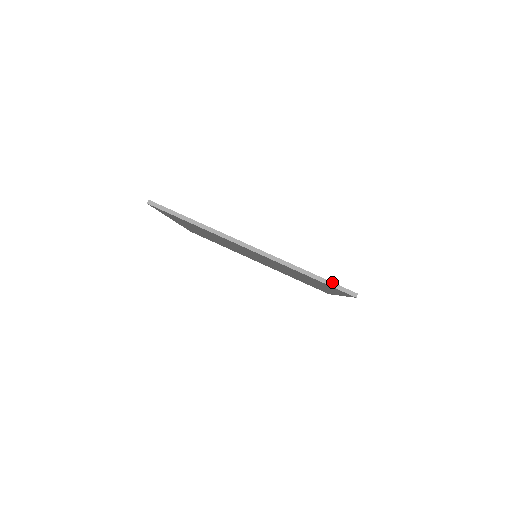
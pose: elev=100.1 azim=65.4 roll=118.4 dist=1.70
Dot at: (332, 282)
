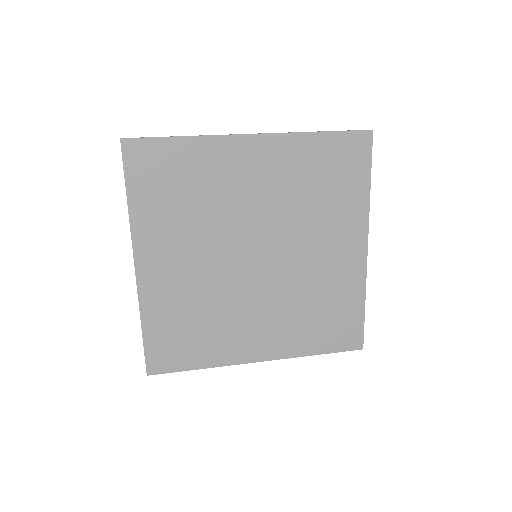
Dot at: (343, 131)
